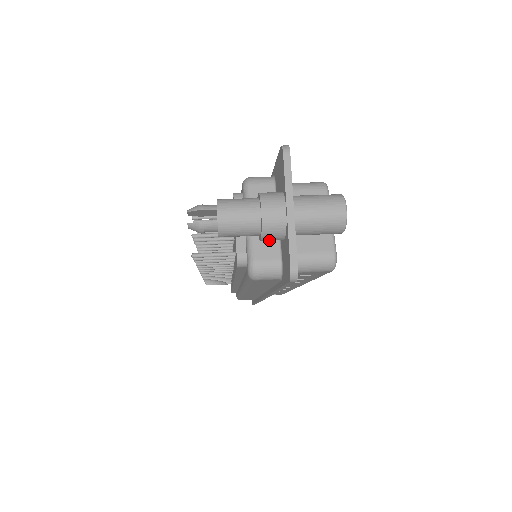
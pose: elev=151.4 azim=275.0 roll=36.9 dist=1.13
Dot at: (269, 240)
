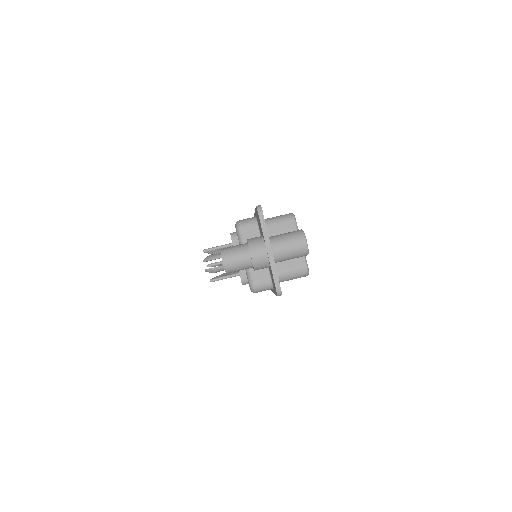
Dot at: occluded
